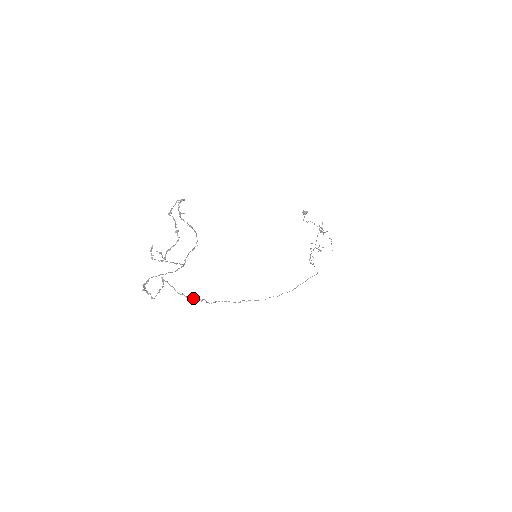
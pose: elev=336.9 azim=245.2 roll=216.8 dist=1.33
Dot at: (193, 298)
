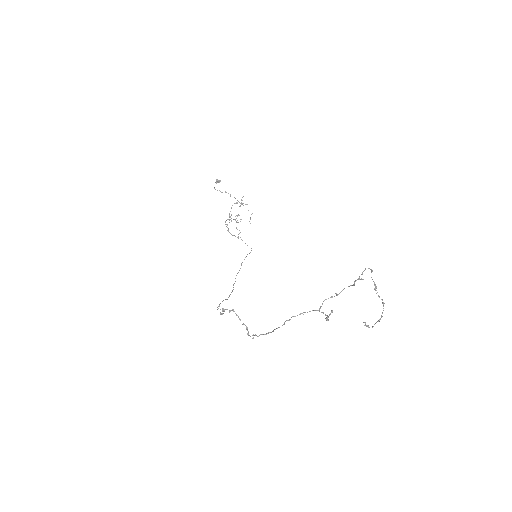
Dot at: occluded
